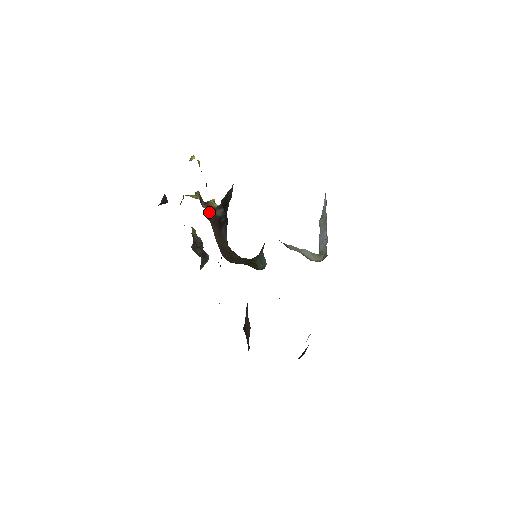
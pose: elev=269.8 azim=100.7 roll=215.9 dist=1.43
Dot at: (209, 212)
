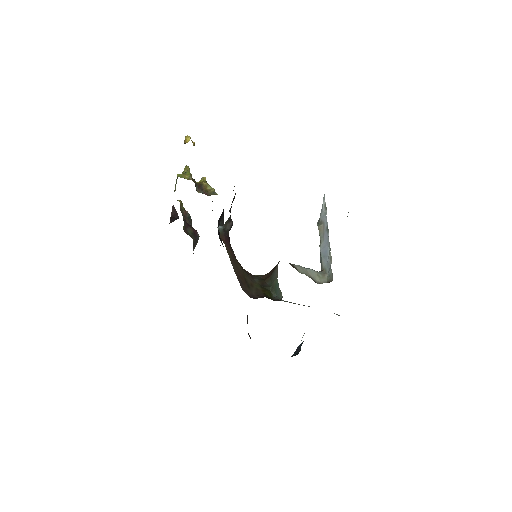
Dot at: (221, 229)
